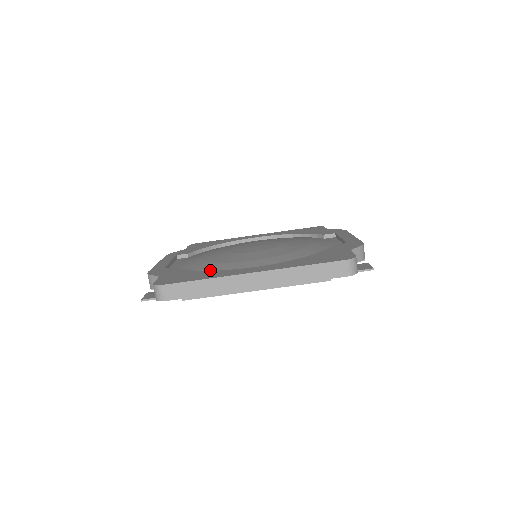
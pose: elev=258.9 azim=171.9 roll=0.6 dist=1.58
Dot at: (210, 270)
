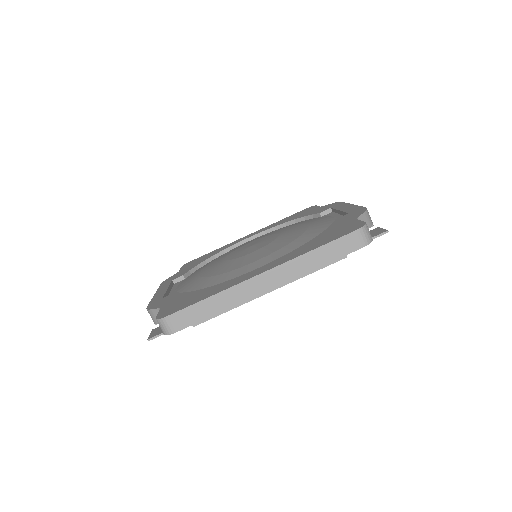
Dot at: (213, 285)
